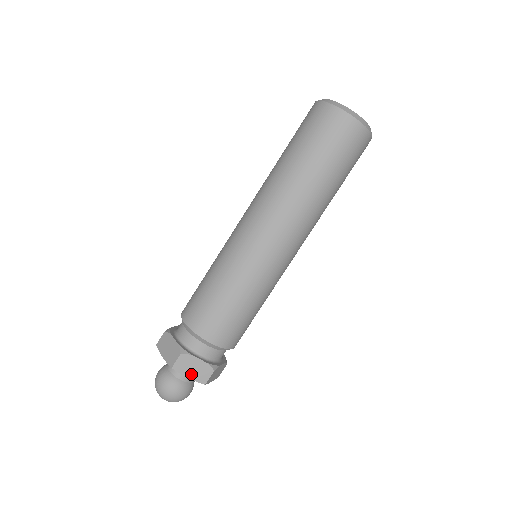
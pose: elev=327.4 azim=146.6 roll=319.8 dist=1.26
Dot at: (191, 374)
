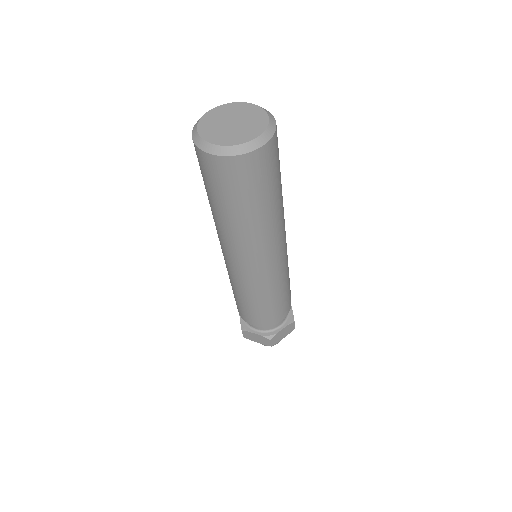
Dot at: (284, 336)
